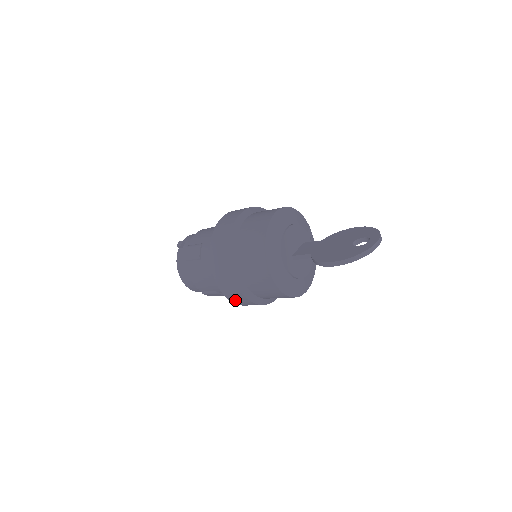
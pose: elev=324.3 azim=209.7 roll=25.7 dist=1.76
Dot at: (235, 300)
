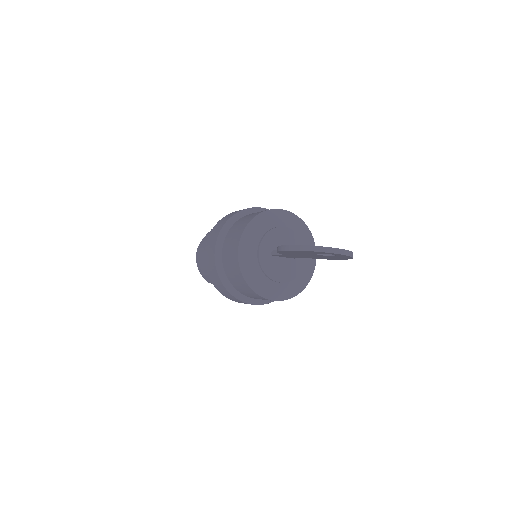
Dot at: (211, 275)
